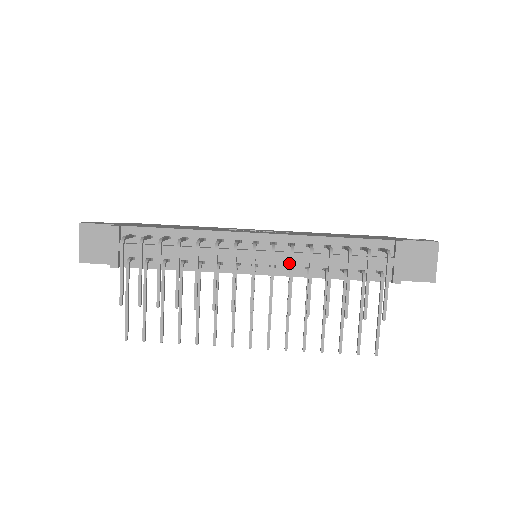
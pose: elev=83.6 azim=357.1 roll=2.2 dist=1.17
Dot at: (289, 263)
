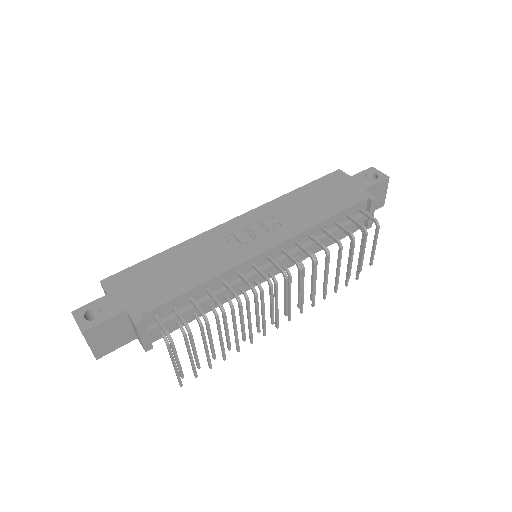
Dot at: occluded
